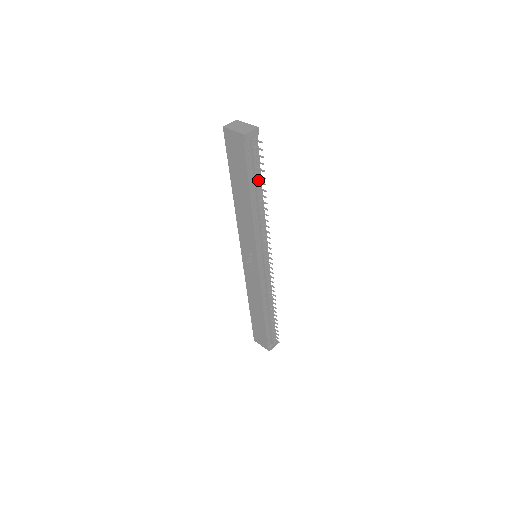
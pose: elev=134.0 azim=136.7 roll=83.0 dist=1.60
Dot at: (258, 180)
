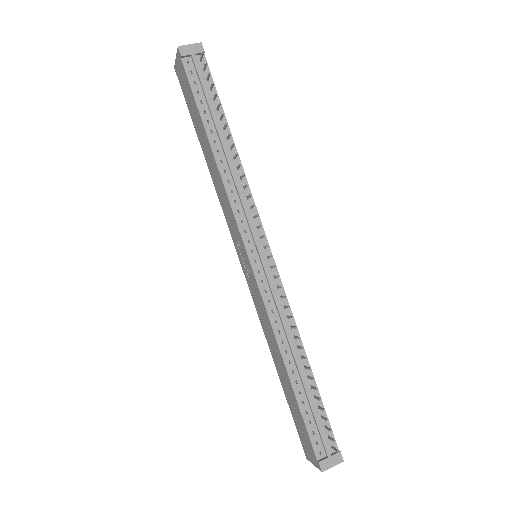
Dot at: (219, 117)
